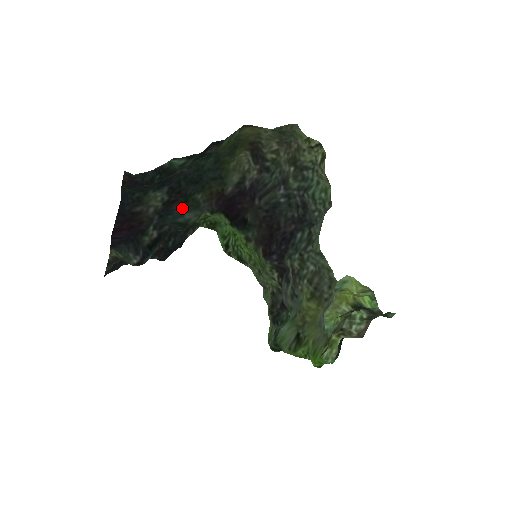
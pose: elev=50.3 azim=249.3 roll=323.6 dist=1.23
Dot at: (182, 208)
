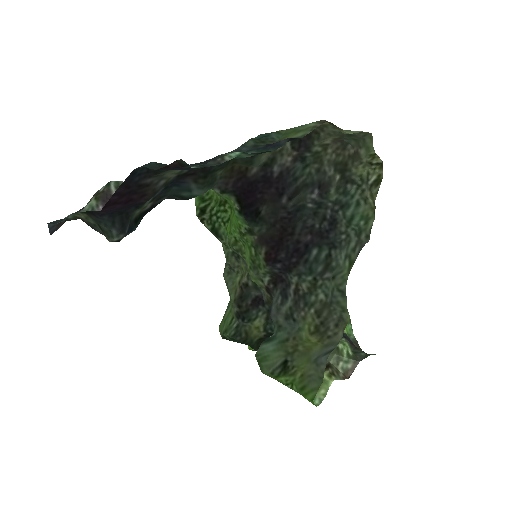
Dot at: (195, 183)
